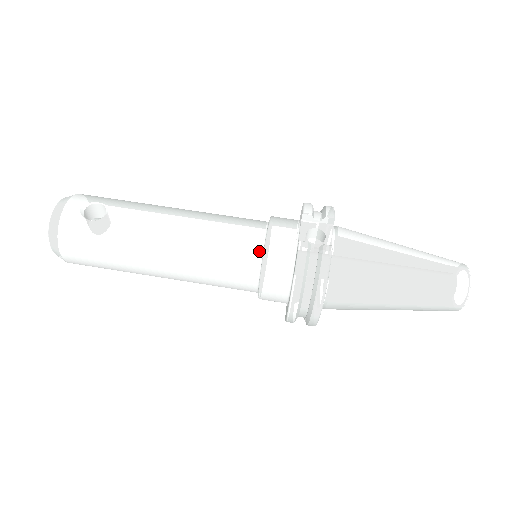
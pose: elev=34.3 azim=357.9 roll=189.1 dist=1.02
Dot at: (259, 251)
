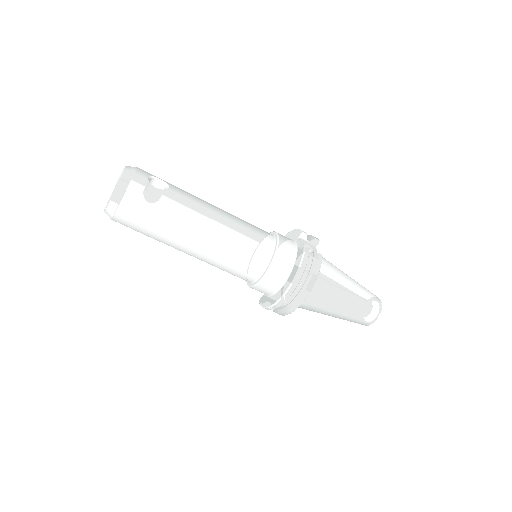
Dot at: (271, 248)
